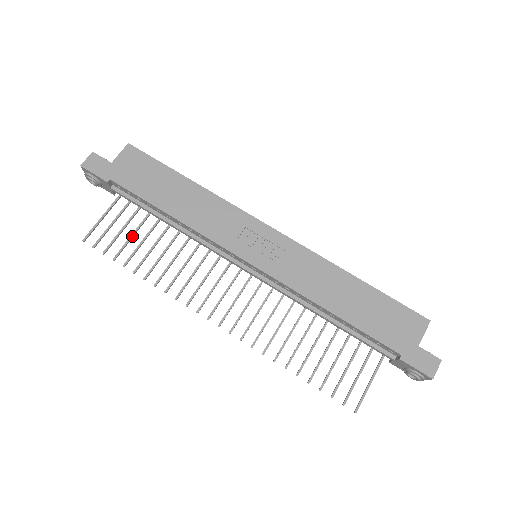
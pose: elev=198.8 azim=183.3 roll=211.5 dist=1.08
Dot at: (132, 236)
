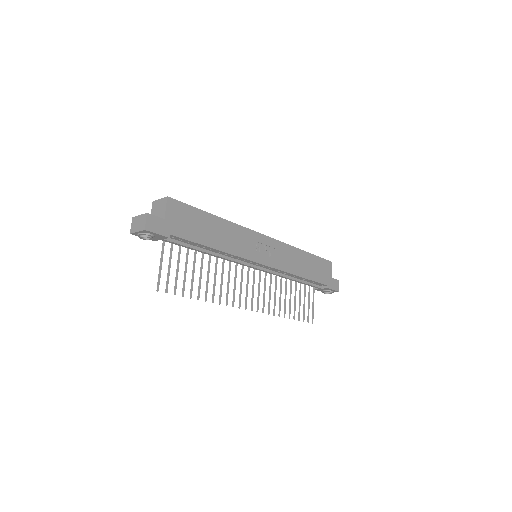
Dot at: (186, 272)
